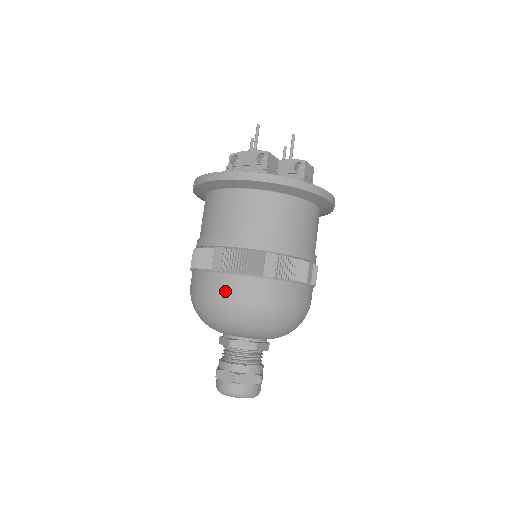
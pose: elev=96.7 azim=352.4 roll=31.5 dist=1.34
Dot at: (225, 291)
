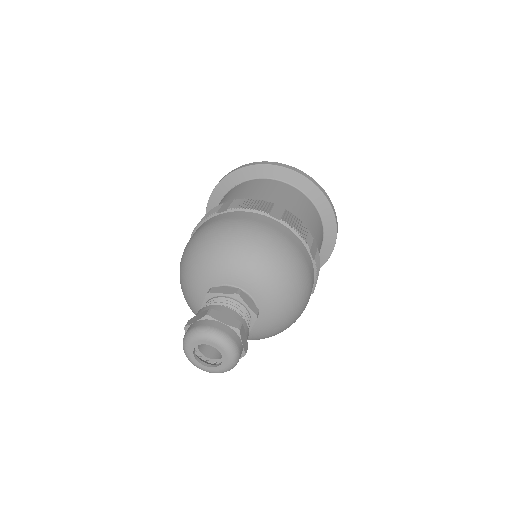
Dot at: (281, 235)
